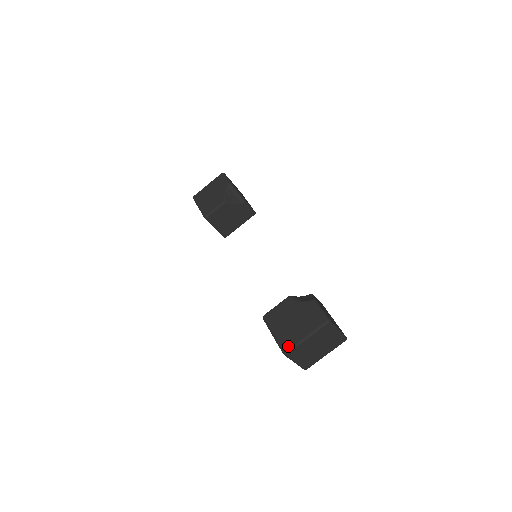
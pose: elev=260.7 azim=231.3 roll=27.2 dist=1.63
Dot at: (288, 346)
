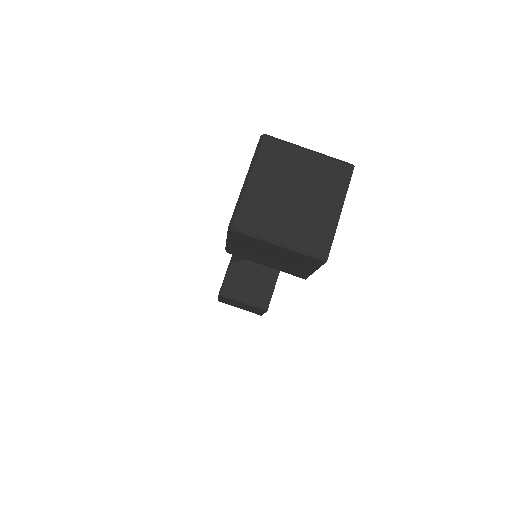
Dot at: (232, 215)
